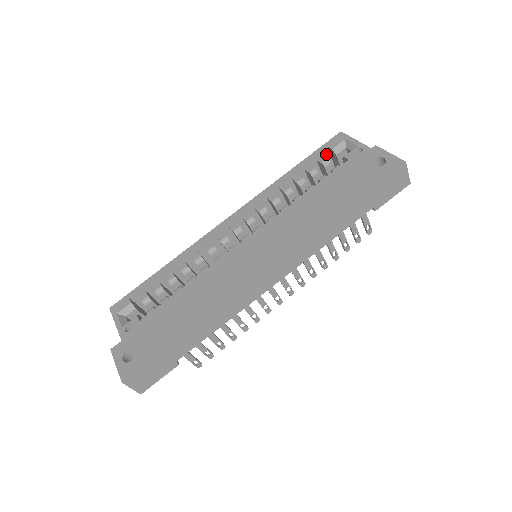
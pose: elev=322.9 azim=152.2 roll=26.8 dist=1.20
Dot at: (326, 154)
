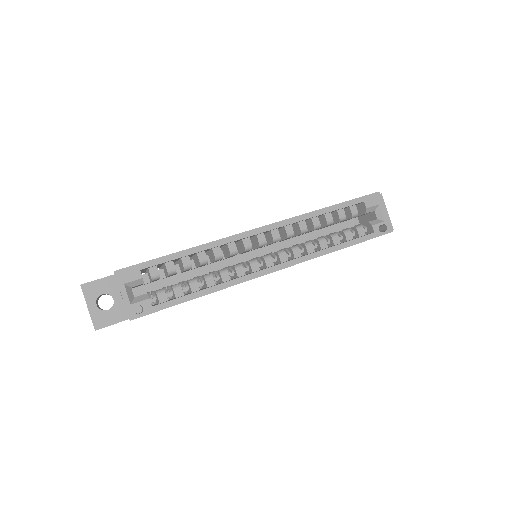
Dot at: (358, 204)
